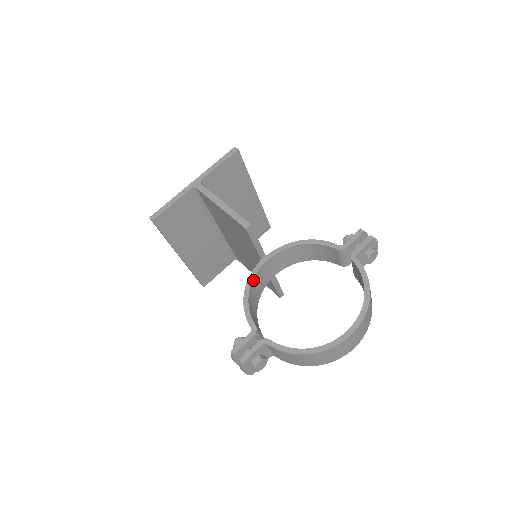
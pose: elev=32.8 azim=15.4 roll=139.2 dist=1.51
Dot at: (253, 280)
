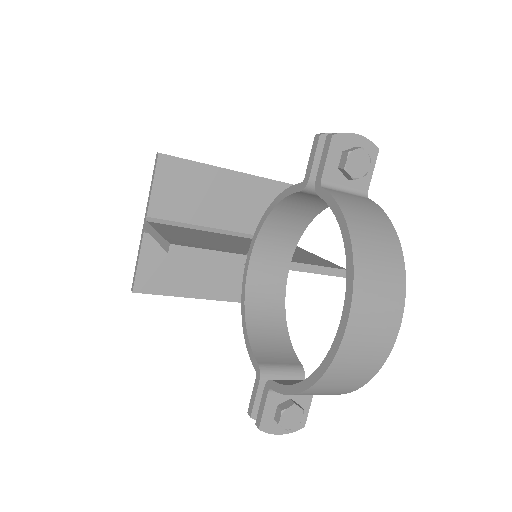
Dot at: (246, 297)
